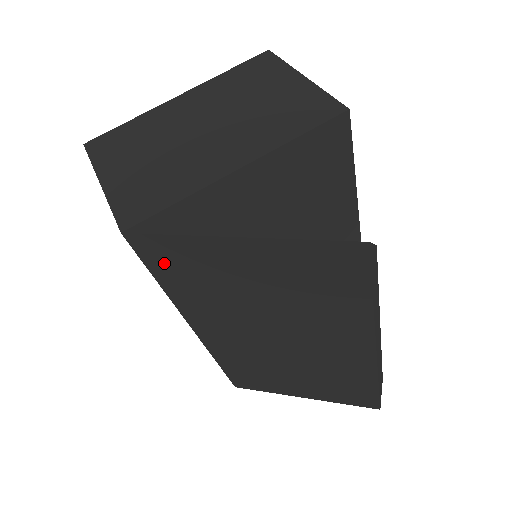
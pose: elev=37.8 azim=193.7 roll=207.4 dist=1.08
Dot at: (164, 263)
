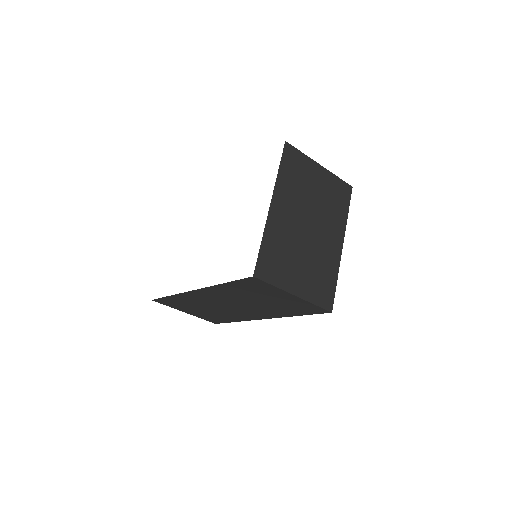
Dot at: occluded
